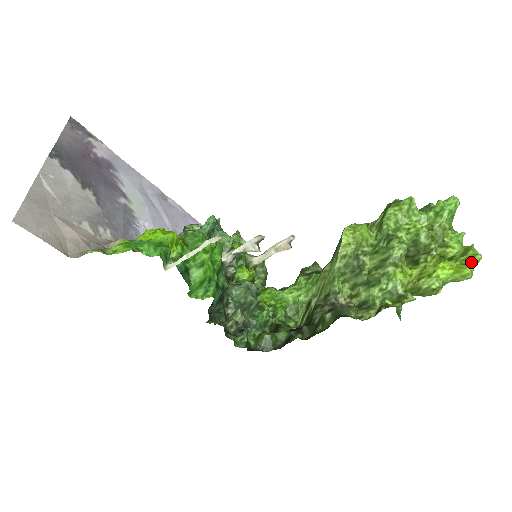
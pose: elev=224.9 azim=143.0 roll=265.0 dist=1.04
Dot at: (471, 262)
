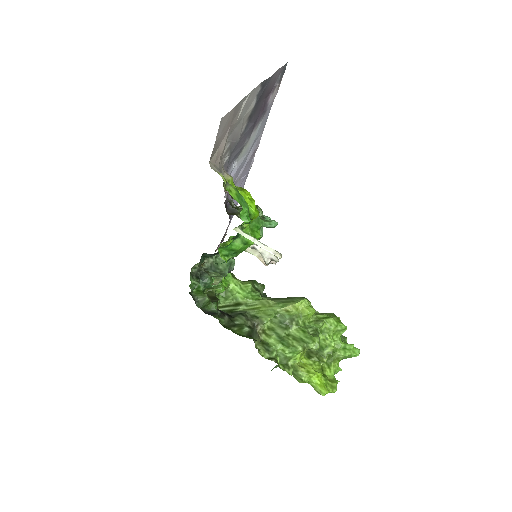
Dot at: (330, 389)
